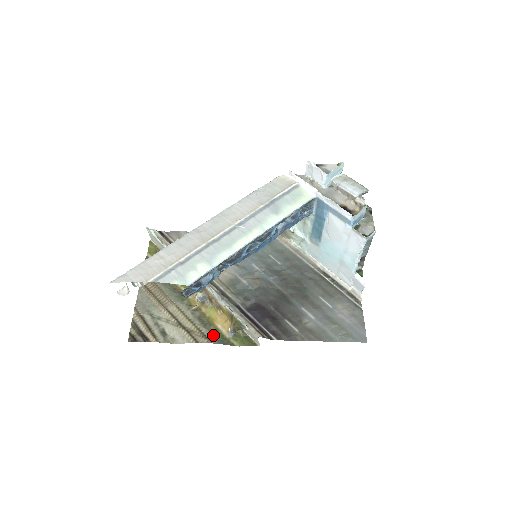
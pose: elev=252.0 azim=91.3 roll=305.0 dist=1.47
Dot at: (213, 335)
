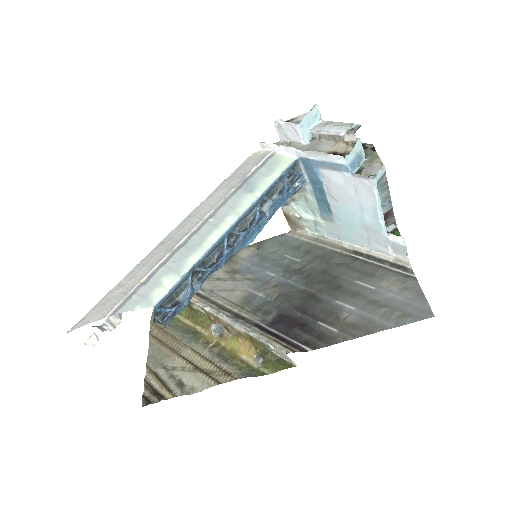
Dot at: (237, 369)
